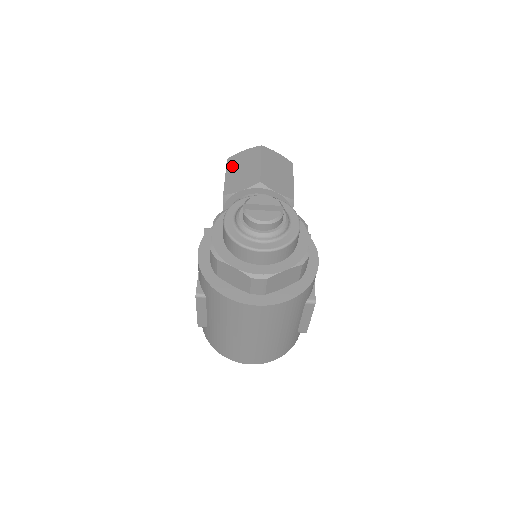
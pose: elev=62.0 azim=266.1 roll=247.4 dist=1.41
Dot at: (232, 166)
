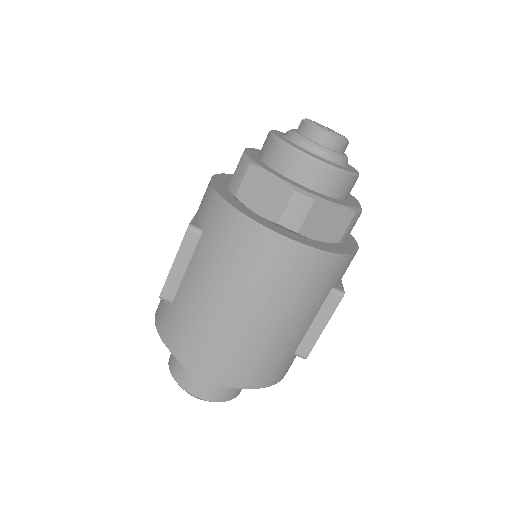
Dot at: occluded
